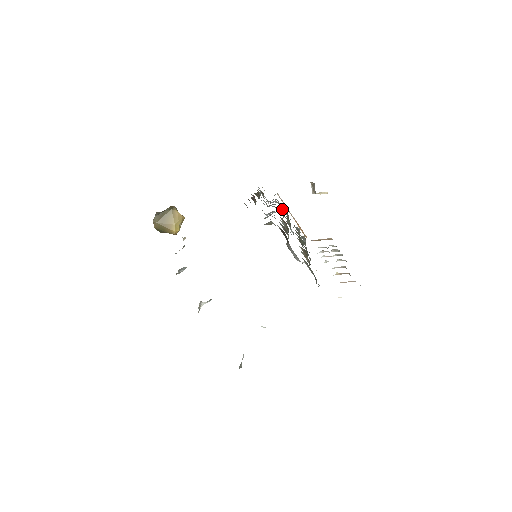
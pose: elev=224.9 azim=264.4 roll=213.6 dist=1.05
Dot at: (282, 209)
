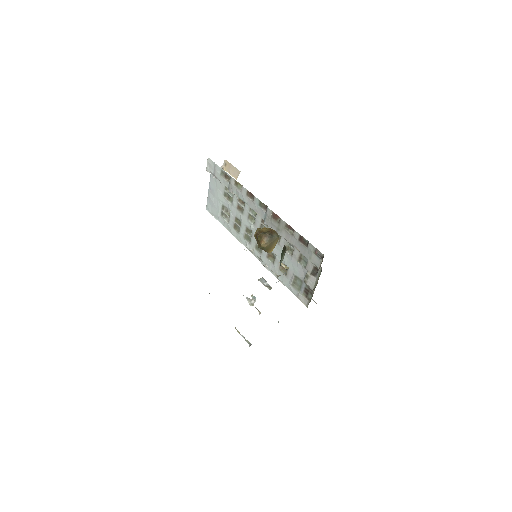
Dot at: (240, 200)
